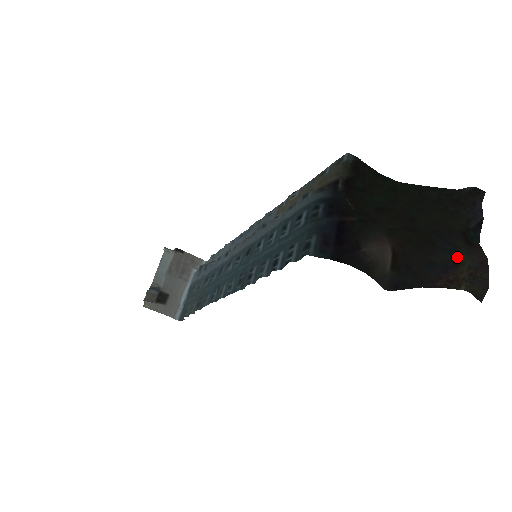
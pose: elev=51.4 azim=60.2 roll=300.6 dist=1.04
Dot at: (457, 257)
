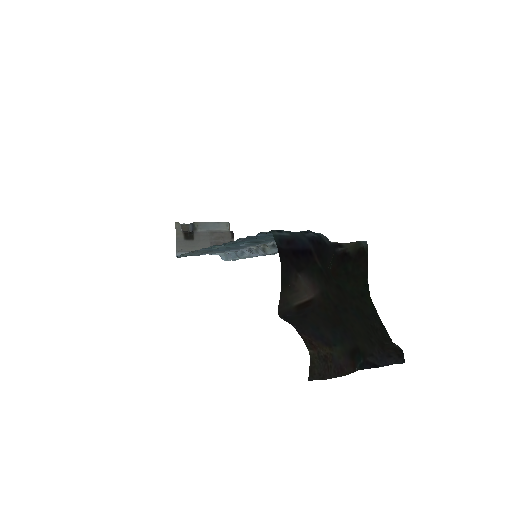
Dot at: (334, 344)
